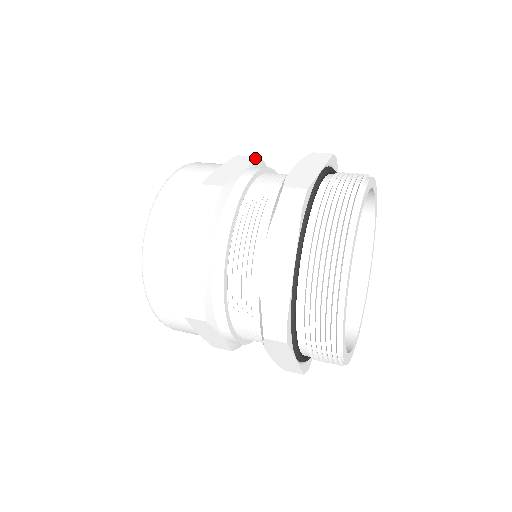
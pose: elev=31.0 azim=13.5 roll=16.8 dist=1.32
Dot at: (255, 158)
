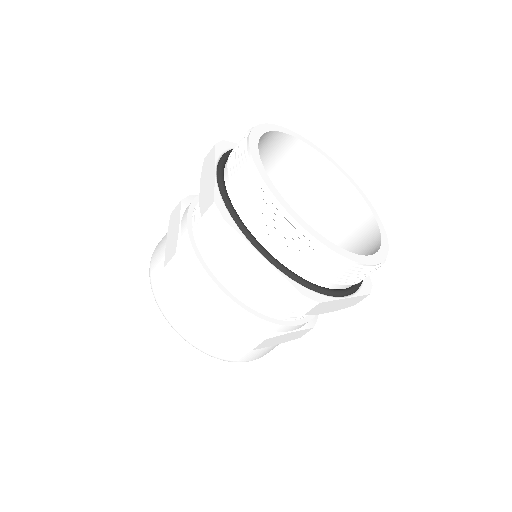
Dot at: occluded
